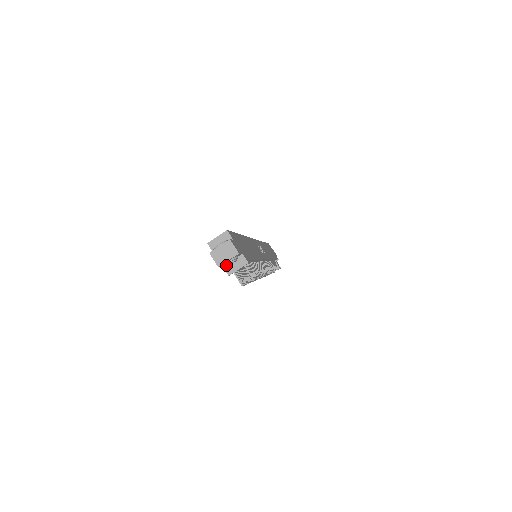
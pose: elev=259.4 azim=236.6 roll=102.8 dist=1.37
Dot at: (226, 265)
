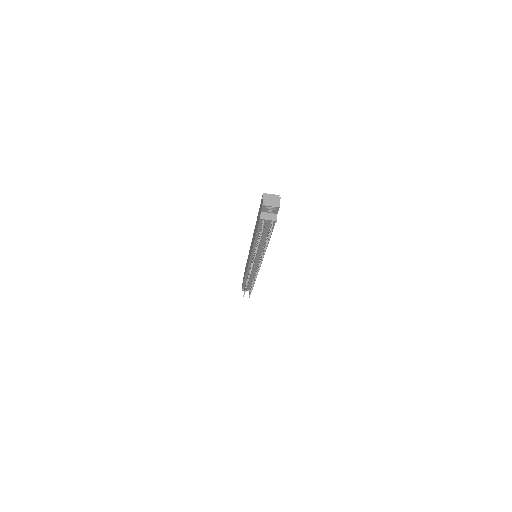
Dot at: (266, 209)
